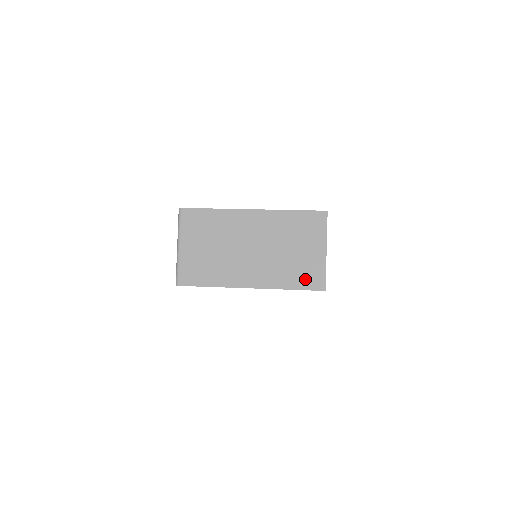
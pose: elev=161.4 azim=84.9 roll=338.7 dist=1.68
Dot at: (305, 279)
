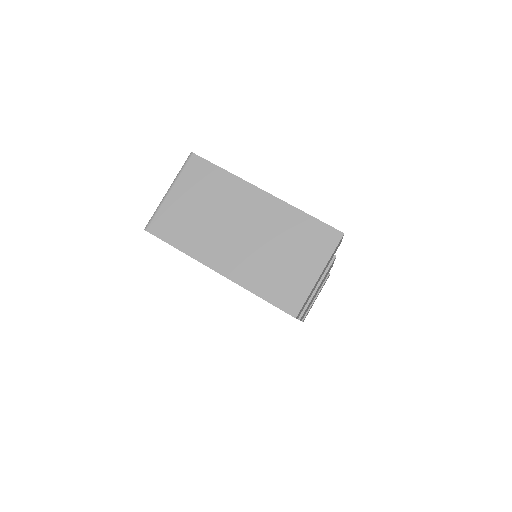
Dot at: (281, 294)
